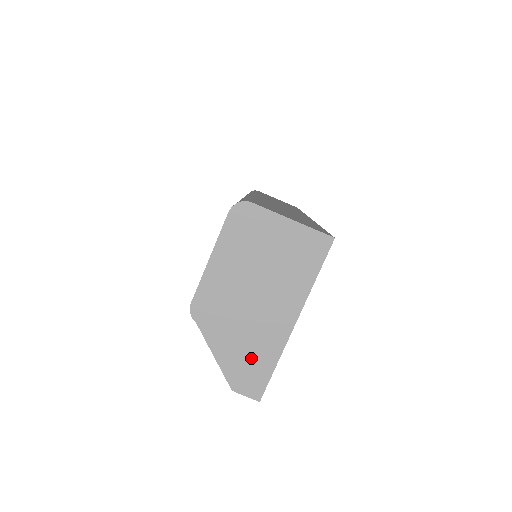
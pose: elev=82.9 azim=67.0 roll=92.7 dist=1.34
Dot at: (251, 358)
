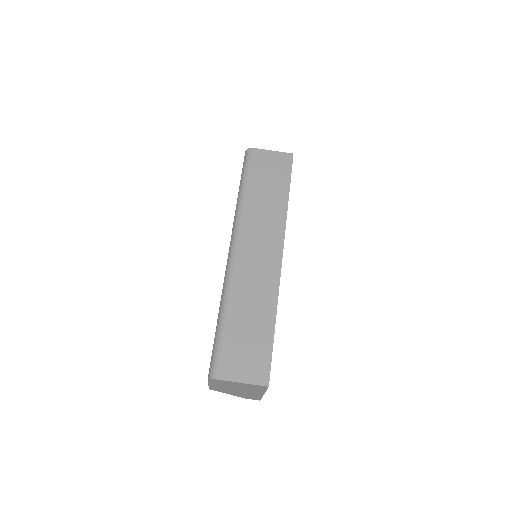
Dot at: (248, 396)
